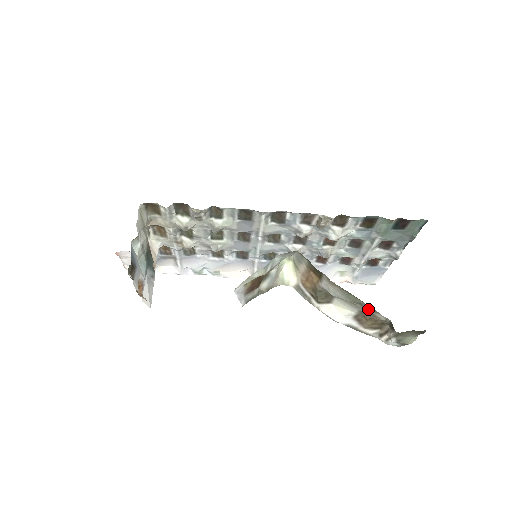
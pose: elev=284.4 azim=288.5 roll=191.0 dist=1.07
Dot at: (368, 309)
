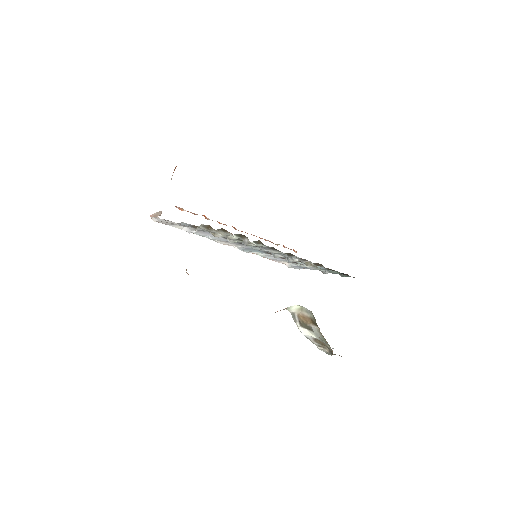
Dot at: (327, 344)
